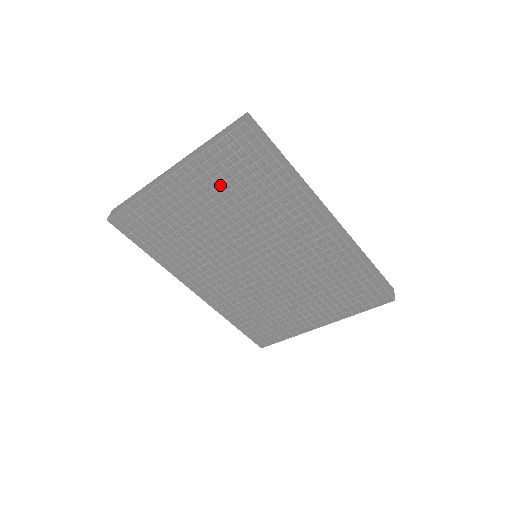
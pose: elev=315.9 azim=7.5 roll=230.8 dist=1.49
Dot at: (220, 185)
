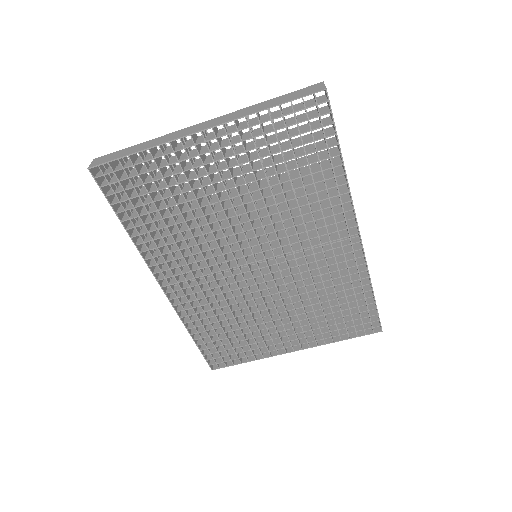
Dot at: (259, 158)
